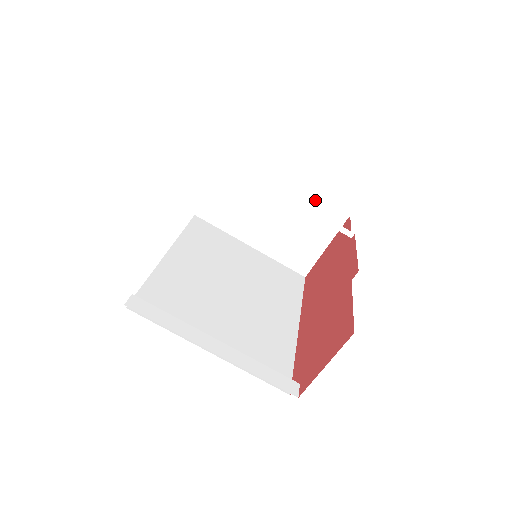
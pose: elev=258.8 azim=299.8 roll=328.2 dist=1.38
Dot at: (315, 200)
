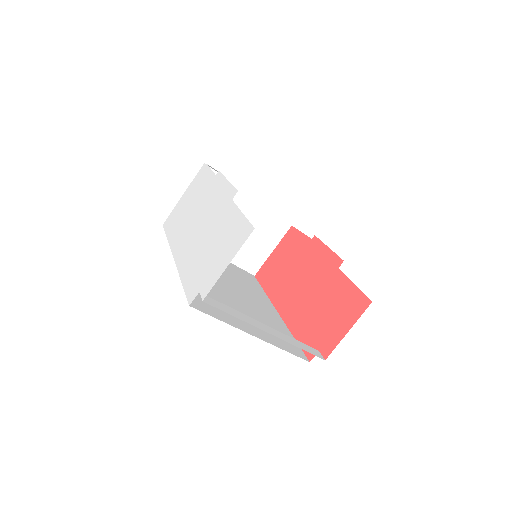
Dot at: occluded
